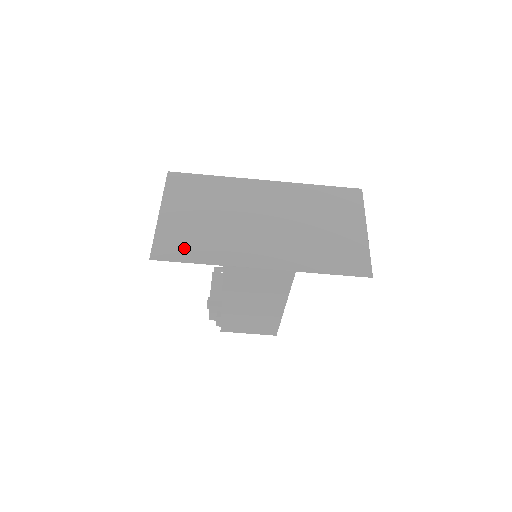
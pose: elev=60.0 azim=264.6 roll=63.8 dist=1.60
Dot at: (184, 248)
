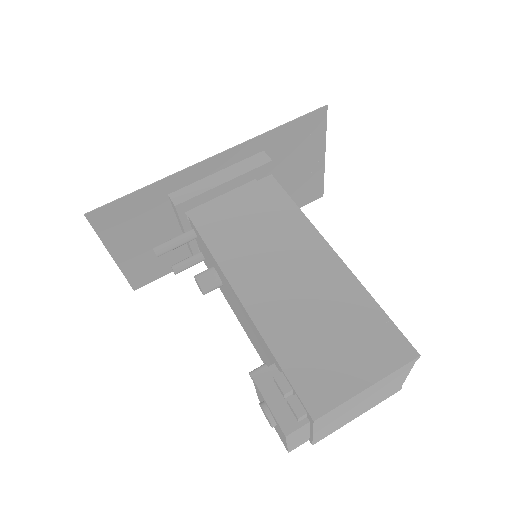
Dot at: (129, 210)
